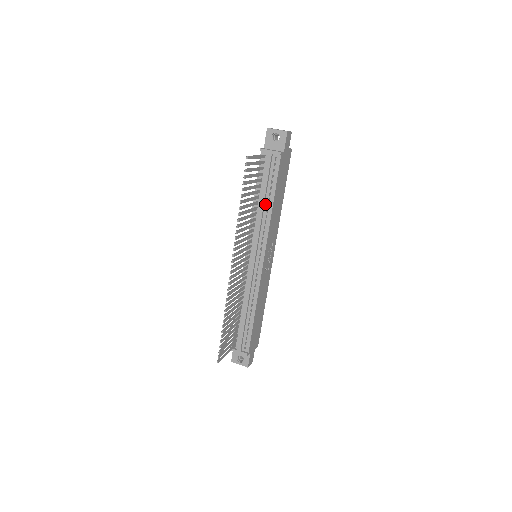
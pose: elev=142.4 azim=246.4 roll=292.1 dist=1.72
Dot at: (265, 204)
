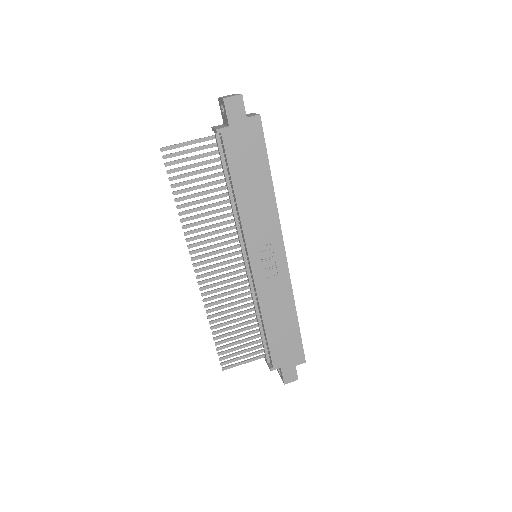
Dot at: (233, 195)
